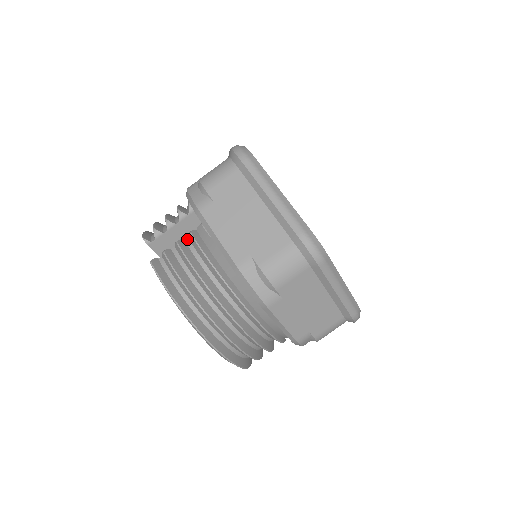
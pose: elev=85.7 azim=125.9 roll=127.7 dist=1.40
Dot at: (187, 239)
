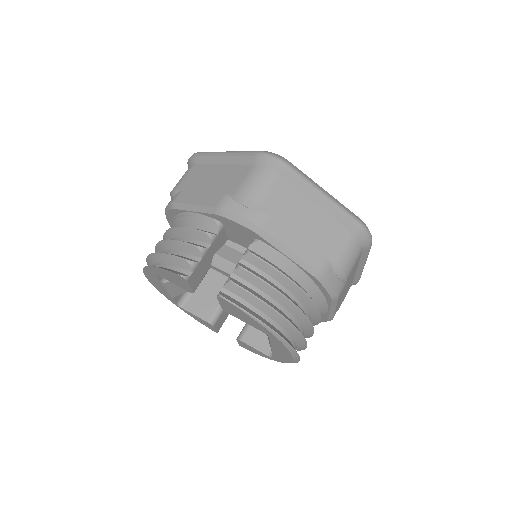
Dot at: (242, 261)
